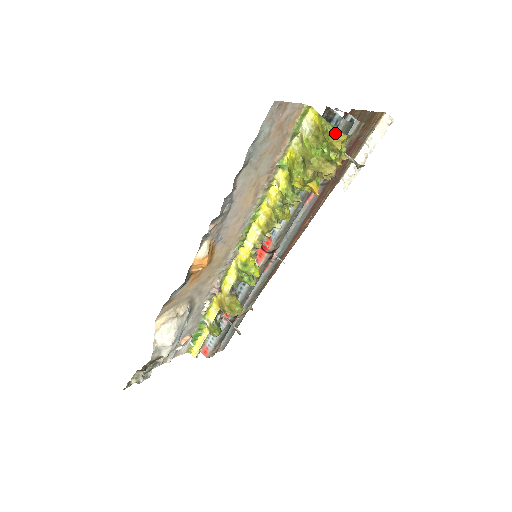
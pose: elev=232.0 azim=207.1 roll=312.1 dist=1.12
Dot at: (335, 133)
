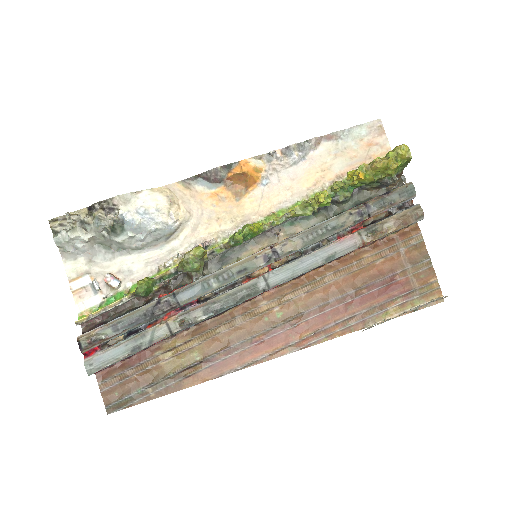
Dot at: occluded
